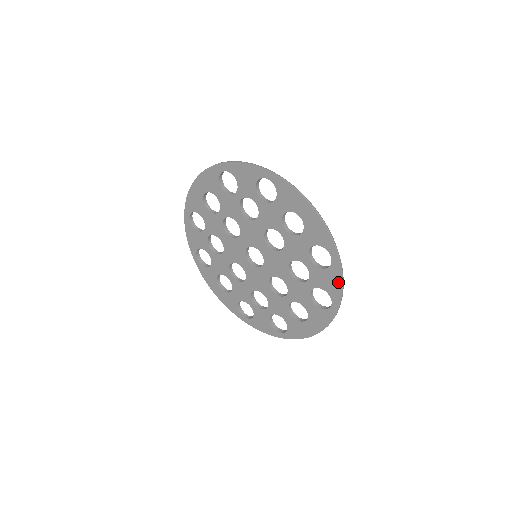
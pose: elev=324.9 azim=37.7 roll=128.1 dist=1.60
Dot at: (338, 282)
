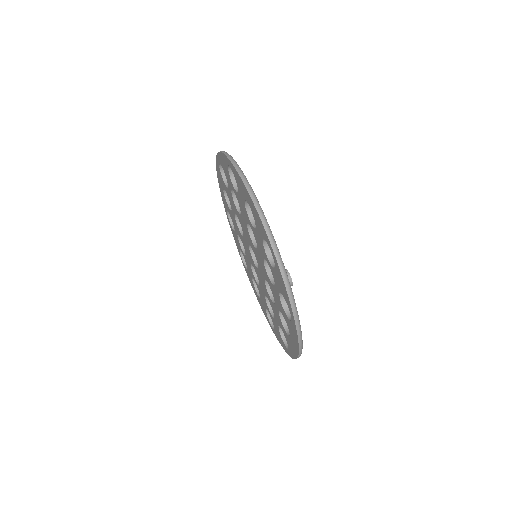
Dot at: (282, 345)
